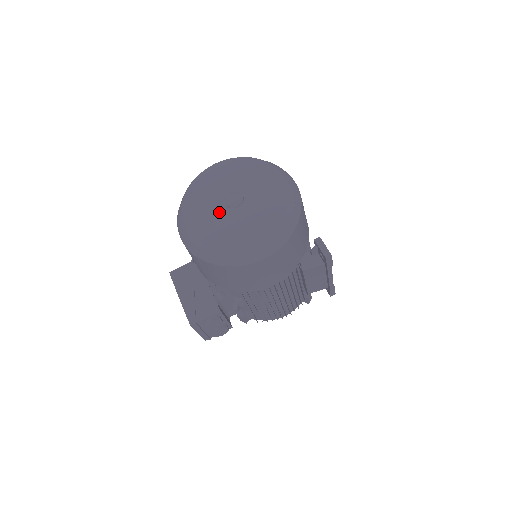
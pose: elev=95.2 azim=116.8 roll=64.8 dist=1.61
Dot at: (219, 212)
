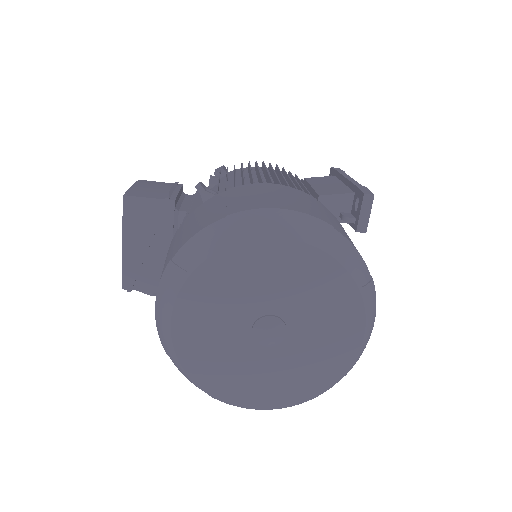
Dot at: (235, 336)
